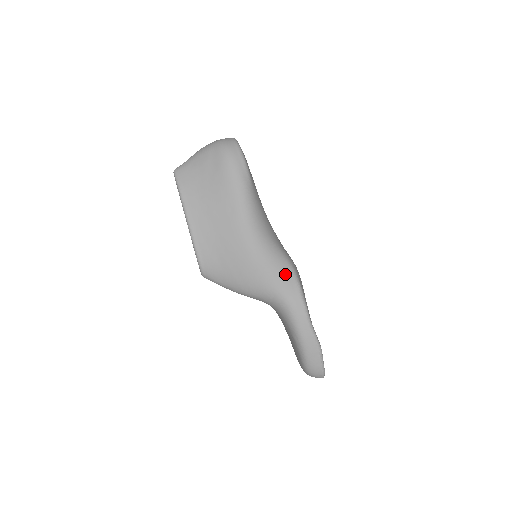
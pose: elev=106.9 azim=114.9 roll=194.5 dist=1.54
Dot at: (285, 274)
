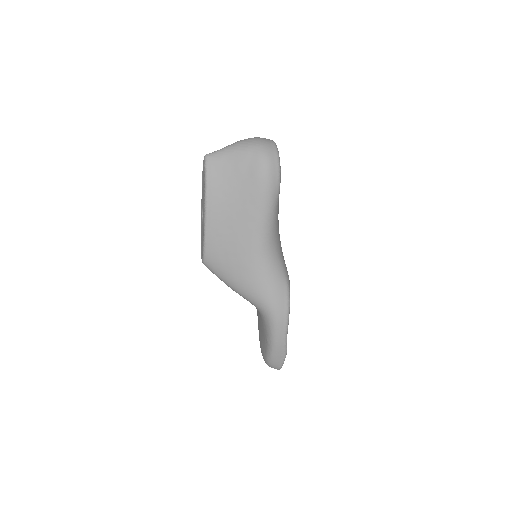
Dot at: (280, 292)
